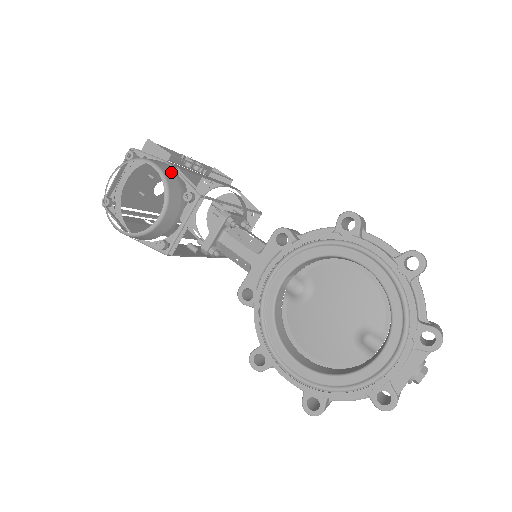
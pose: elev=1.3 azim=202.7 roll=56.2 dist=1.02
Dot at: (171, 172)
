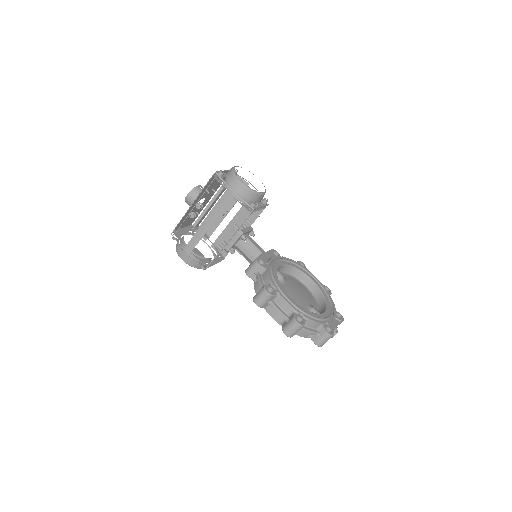
Dot at: occluded
